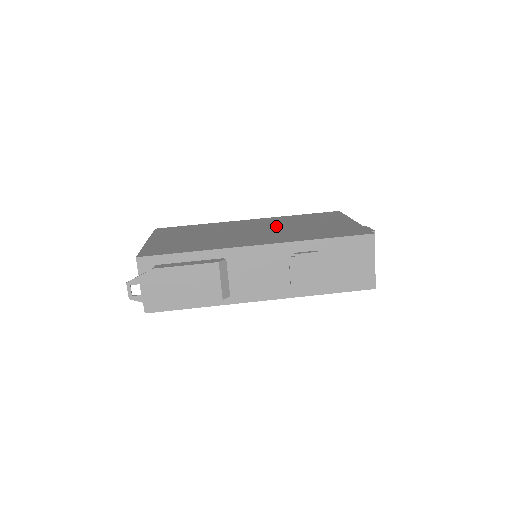
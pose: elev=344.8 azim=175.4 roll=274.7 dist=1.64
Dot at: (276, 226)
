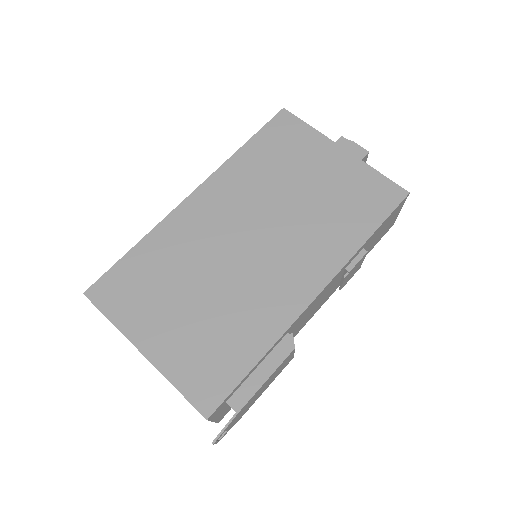
Dot at: (265, 210)
